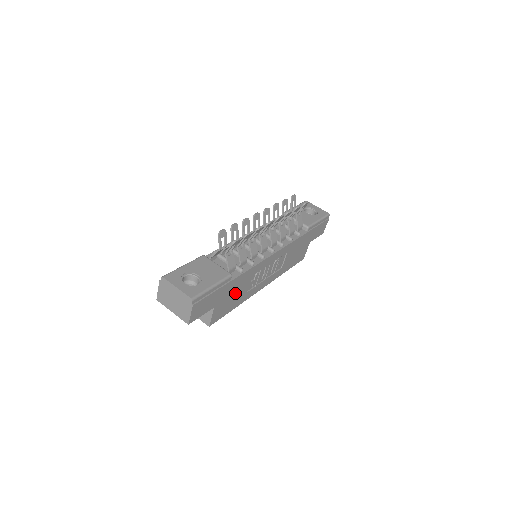
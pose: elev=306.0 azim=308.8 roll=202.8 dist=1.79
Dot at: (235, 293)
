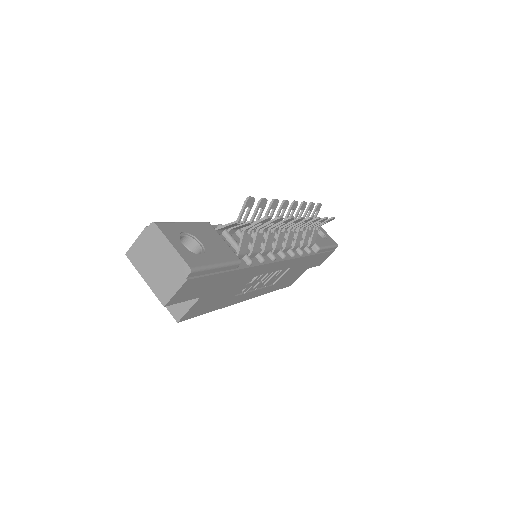
Dot at: (227, 290)
